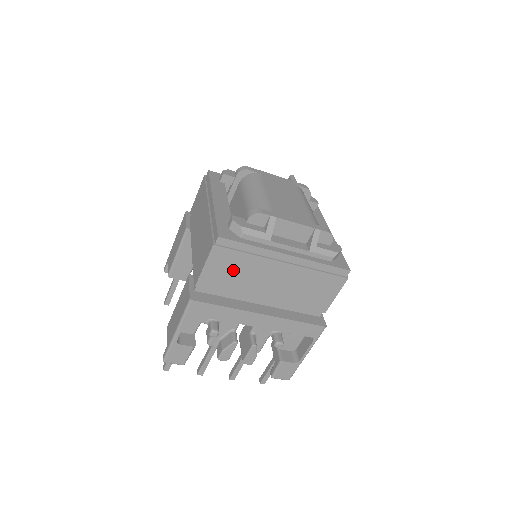
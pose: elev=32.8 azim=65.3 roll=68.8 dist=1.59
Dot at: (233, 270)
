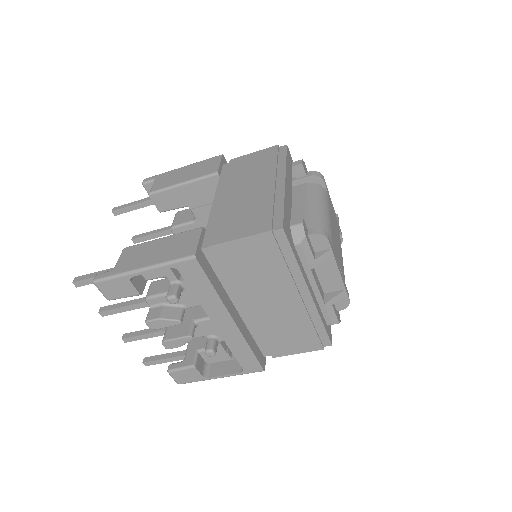
Dot at: (256, 264)
